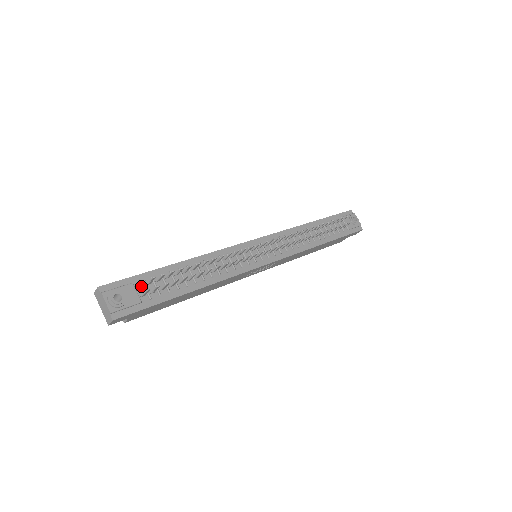
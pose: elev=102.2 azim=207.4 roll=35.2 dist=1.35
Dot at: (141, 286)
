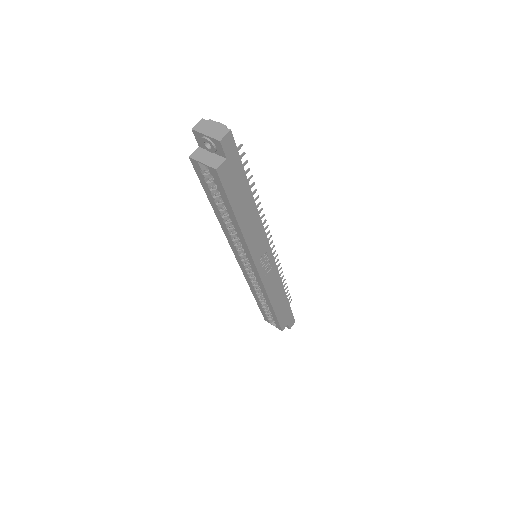
Dot at: occluded
